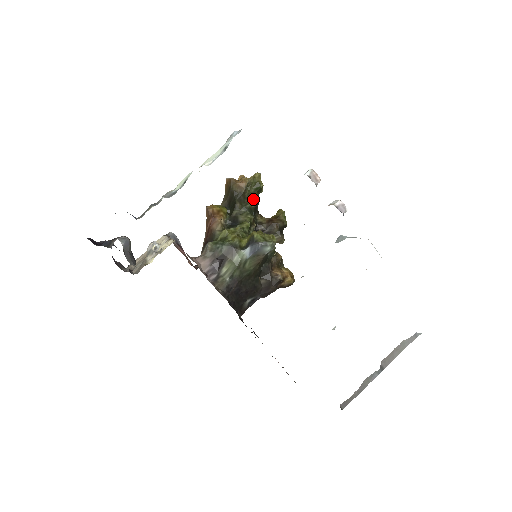
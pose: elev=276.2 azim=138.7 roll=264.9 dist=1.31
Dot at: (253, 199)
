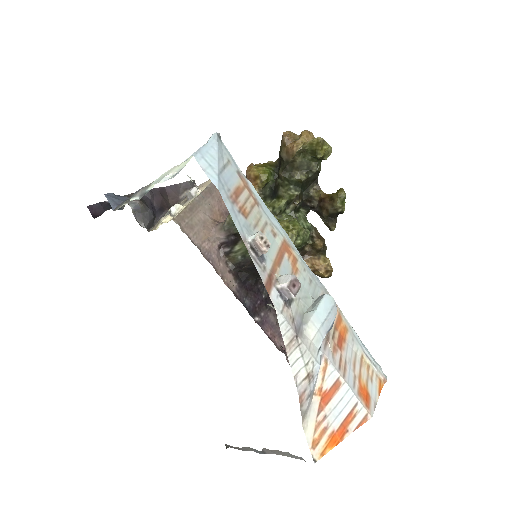
Dot at: (307, 168)
